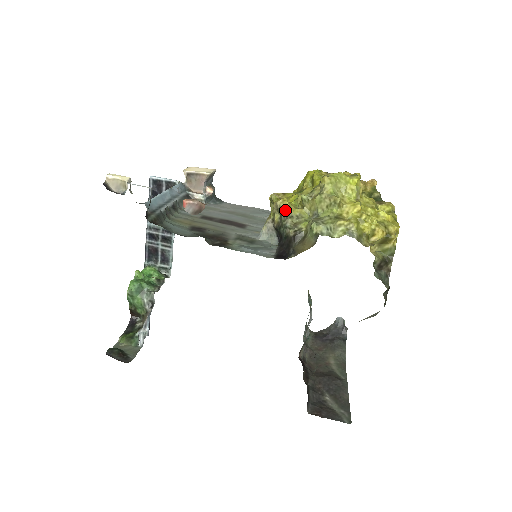
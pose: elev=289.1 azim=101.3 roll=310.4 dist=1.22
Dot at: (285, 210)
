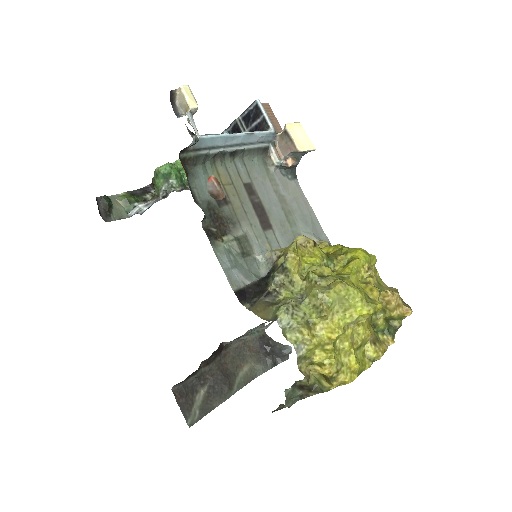
Dot at: (287, 266)
